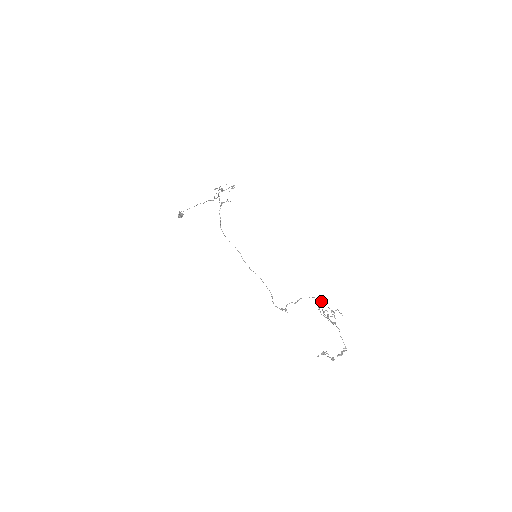
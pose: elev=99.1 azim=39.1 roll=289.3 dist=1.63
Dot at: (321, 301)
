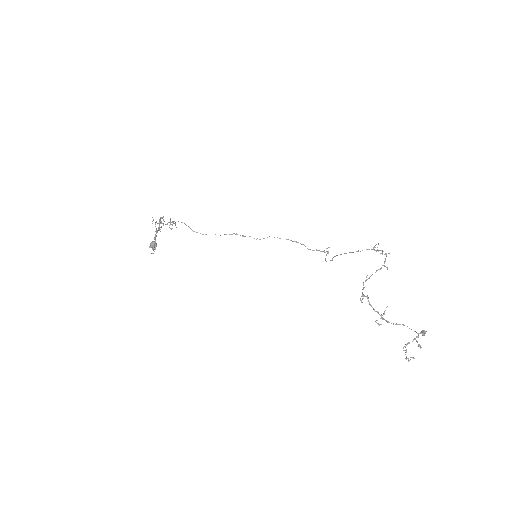
Dot at: occluded
